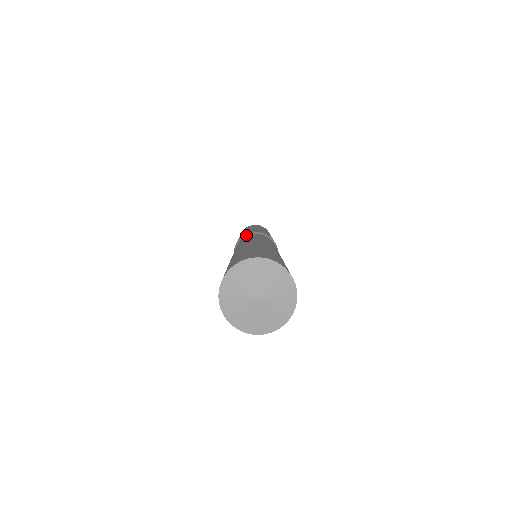
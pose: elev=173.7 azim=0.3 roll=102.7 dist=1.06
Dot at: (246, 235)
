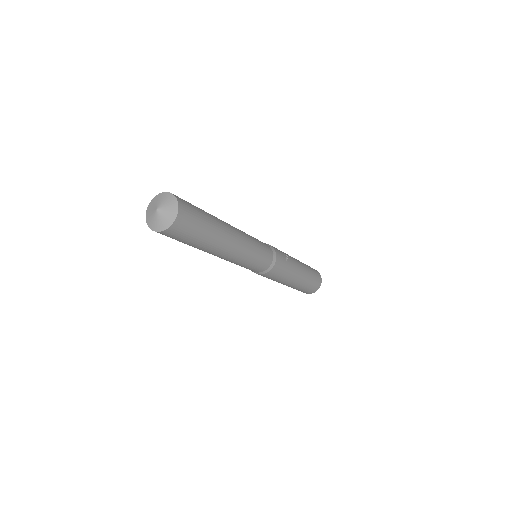
Dot at: occluded
